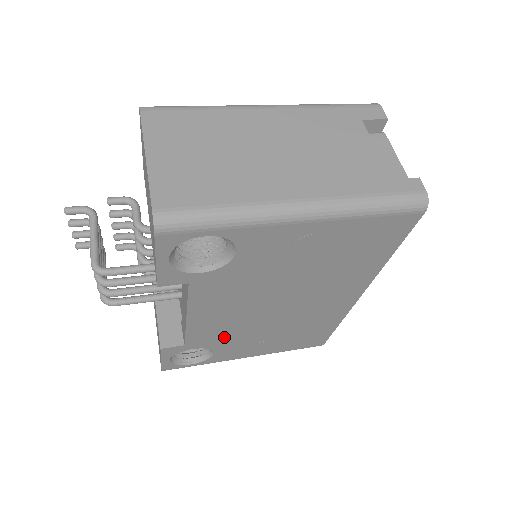
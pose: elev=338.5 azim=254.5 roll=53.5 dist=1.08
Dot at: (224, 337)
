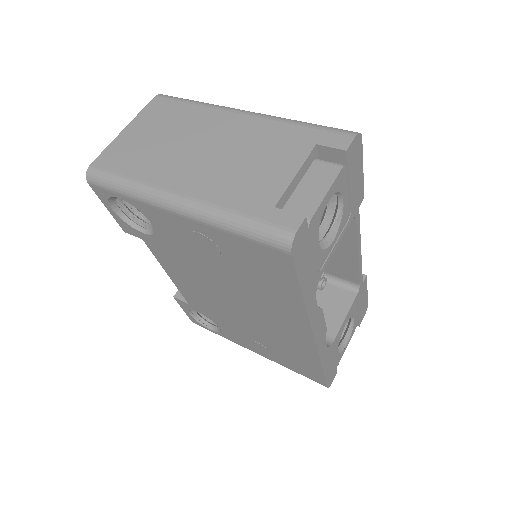
Dot at: (215, 314)
